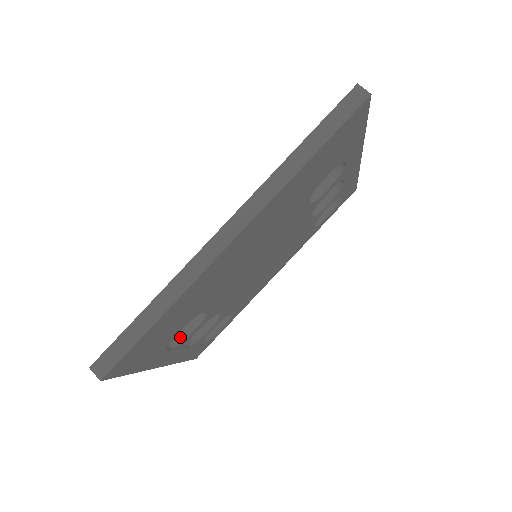
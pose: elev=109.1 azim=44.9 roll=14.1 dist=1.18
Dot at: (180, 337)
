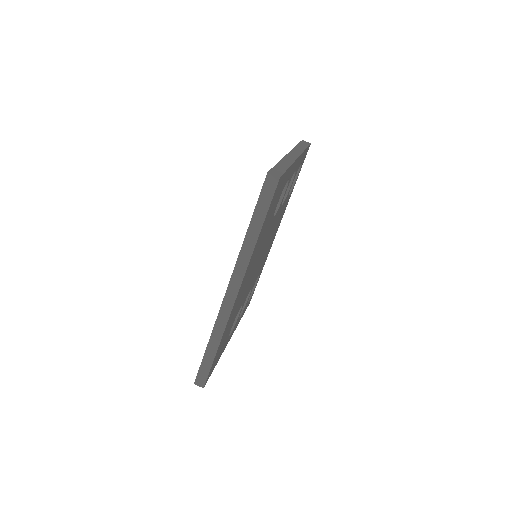
Dot at: occluded
